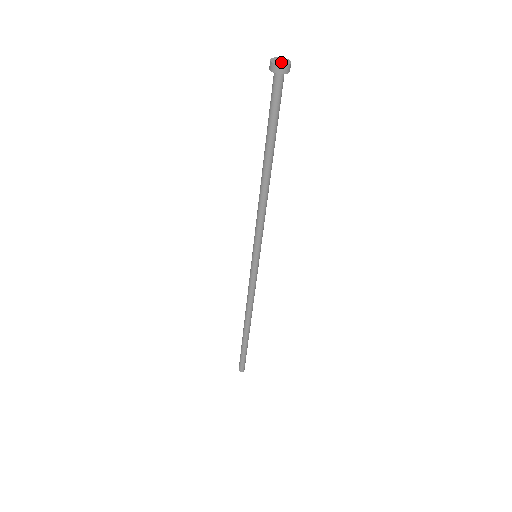
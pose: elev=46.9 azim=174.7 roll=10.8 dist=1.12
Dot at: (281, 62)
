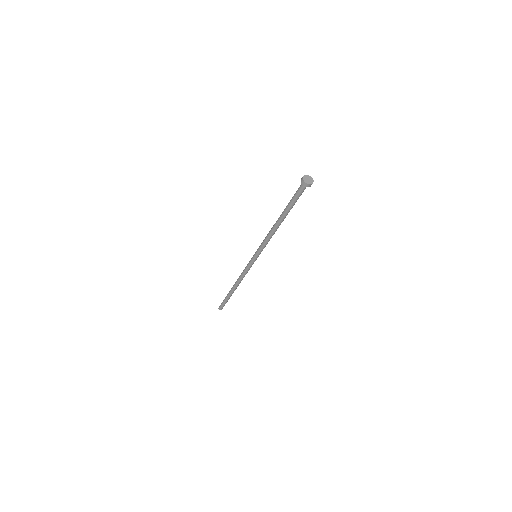
Dot at: (308, 181)
